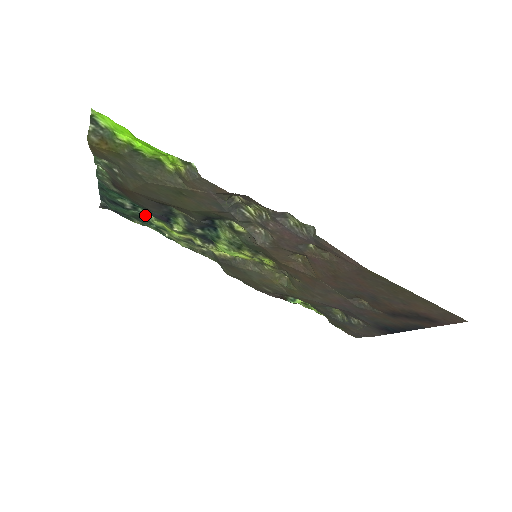
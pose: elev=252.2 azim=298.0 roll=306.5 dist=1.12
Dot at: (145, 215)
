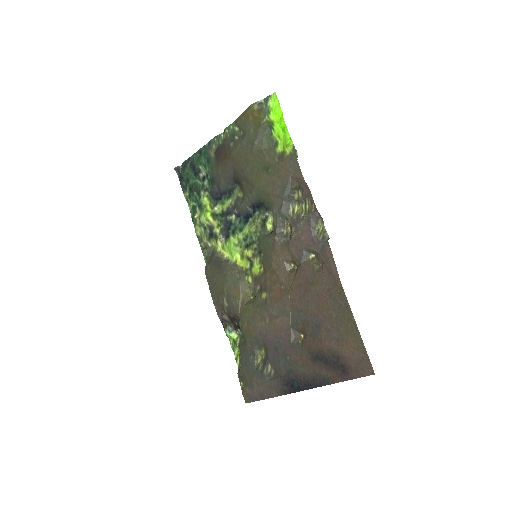
Dot at: (203, 189)
